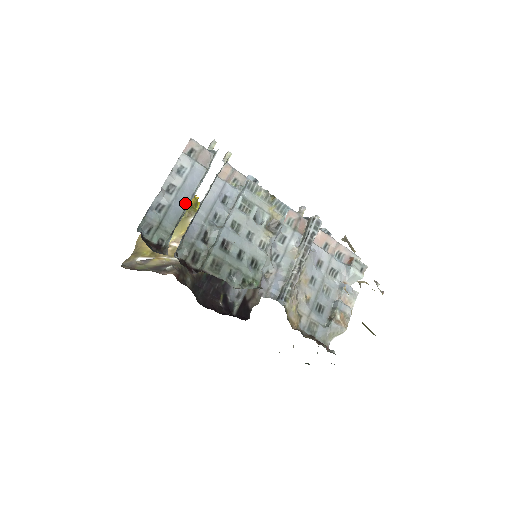
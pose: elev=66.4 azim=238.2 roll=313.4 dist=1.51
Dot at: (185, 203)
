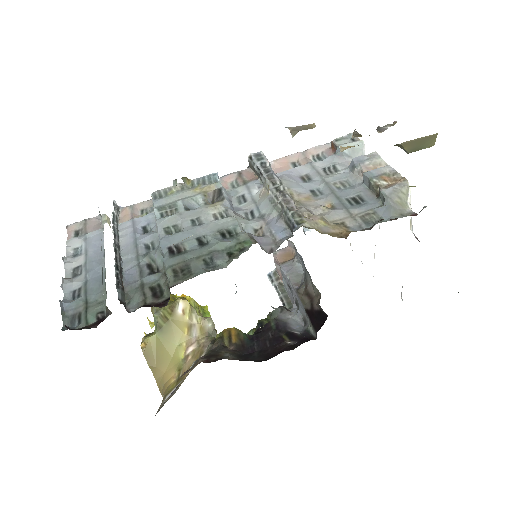
Dot at: (101, 266)
